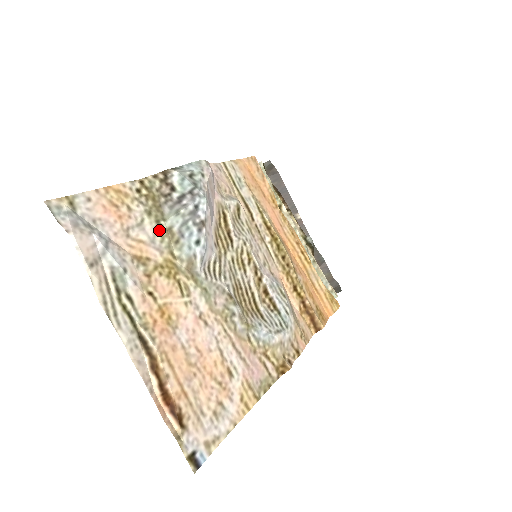
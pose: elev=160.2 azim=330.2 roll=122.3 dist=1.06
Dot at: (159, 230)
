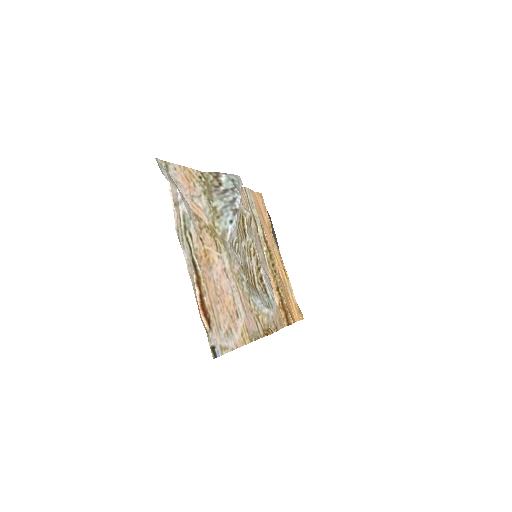
Dot at: (209, 205)
